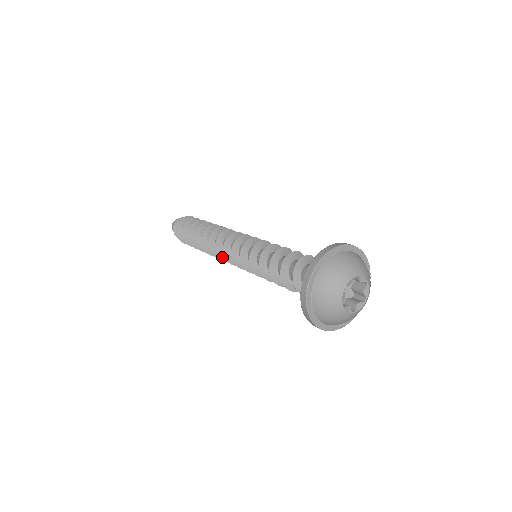
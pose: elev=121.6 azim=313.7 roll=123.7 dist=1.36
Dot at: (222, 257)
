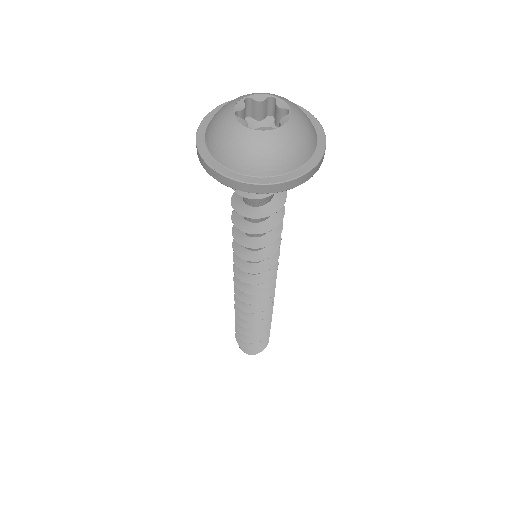
Dot at: (238, 293)
